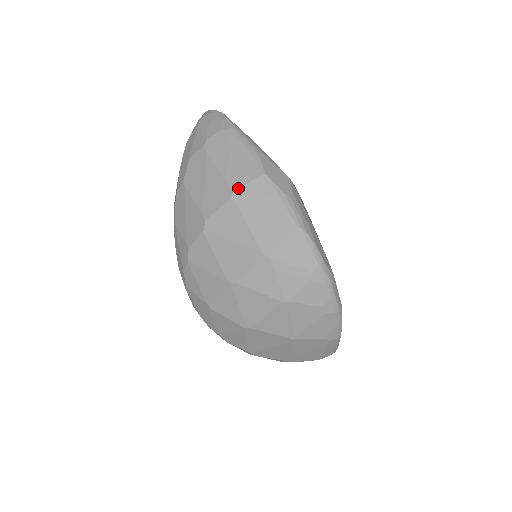
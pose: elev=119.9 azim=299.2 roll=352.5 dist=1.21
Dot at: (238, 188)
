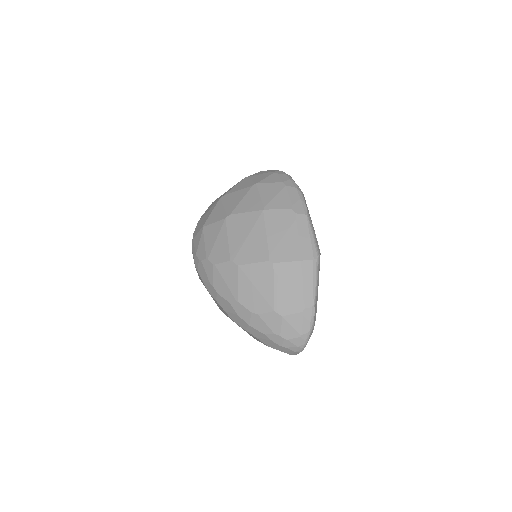
Dot at: occluded
